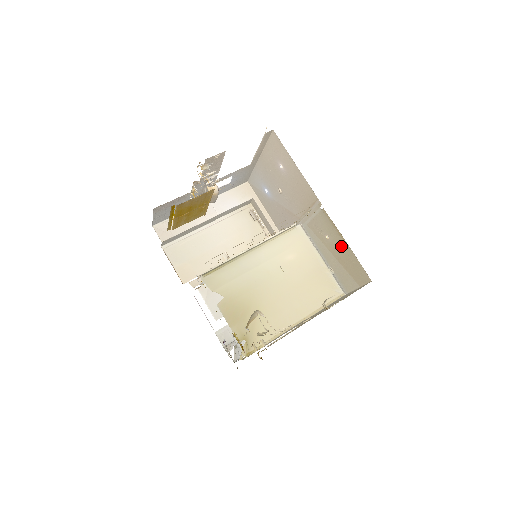
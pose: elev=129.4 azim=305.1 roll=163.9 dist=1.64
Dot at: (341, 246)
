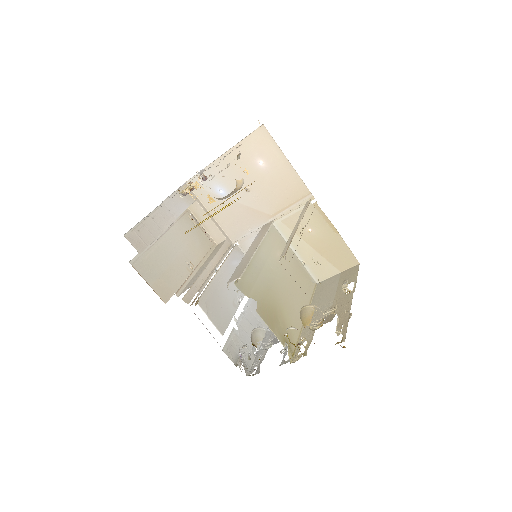
Dot at: (328, 236)
